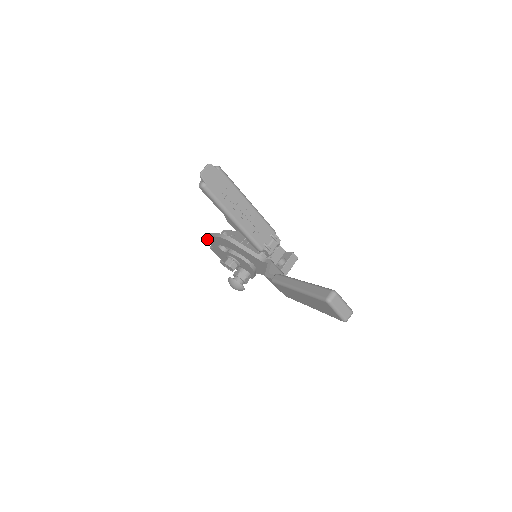
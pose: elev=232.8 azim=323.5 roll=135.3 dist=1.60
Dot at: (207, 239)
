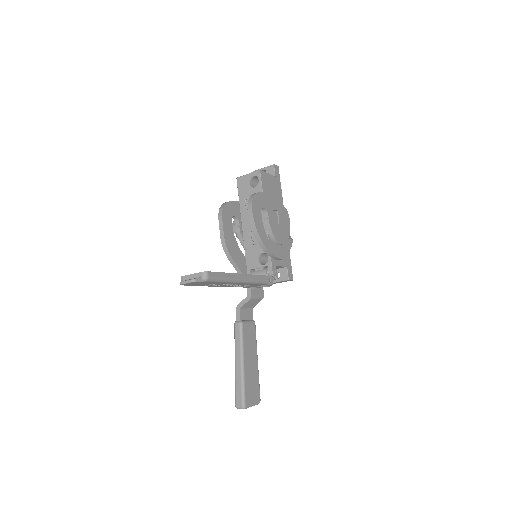
Dot at: (221, 206)
